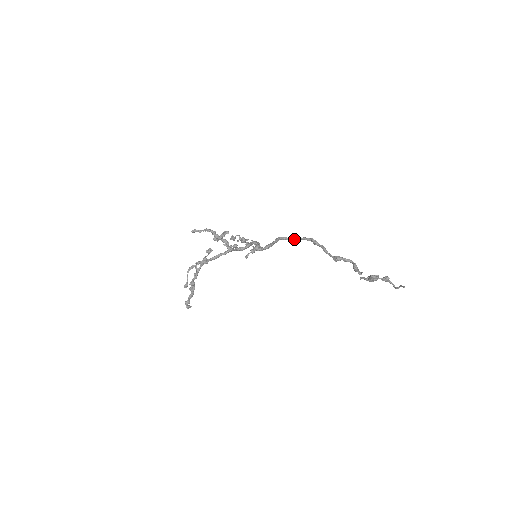
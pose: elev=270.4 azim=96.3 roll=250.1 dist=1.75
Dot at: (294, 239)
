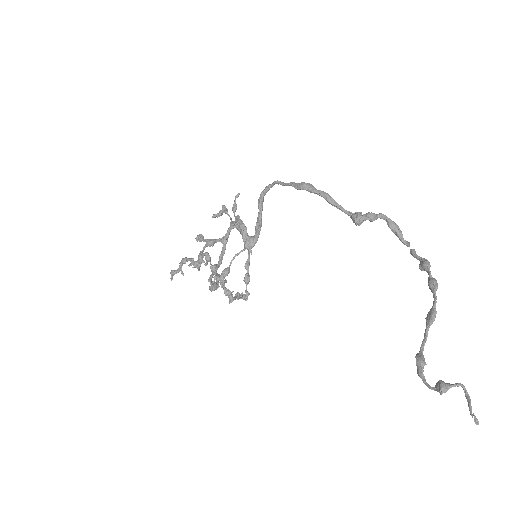
Dot at: occluded
